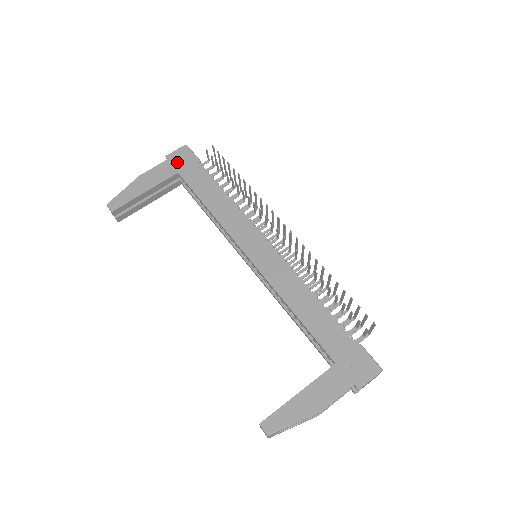
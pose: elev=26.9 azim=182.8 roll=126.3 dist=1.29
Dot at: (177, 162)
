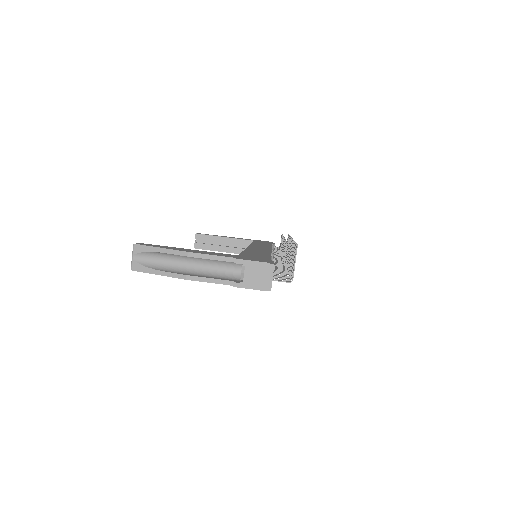
Dot at: occluded
